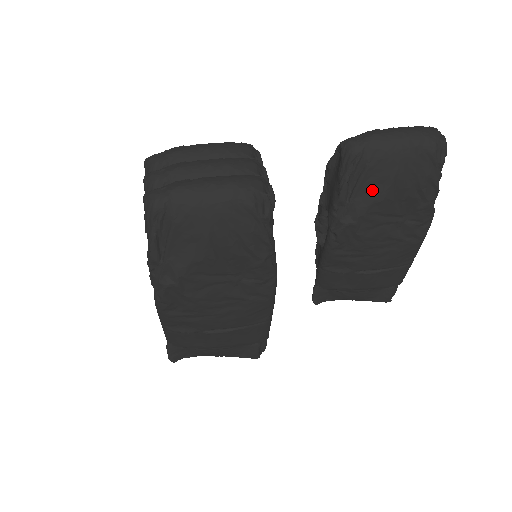
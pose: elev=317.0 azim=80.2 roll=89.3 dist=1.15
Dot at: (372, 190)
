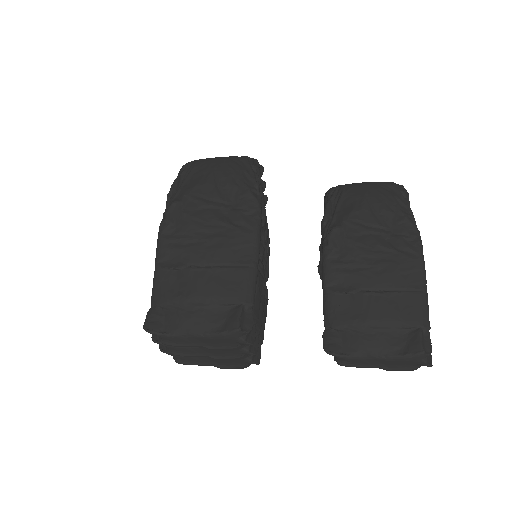
Dot at: (350, 205)
